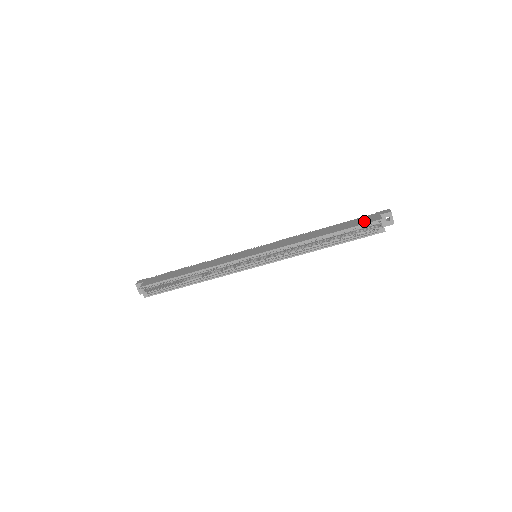
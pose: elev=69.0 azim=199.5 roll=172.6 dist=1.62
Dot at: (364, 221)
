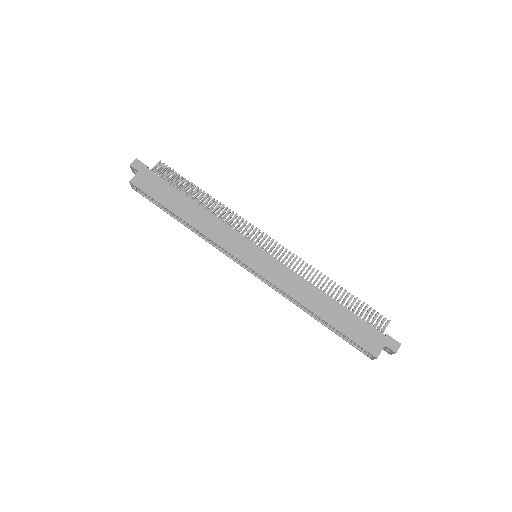
Dot at: (364, 340)
